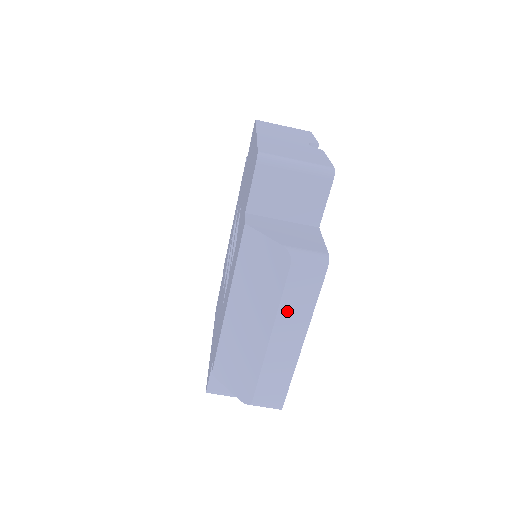
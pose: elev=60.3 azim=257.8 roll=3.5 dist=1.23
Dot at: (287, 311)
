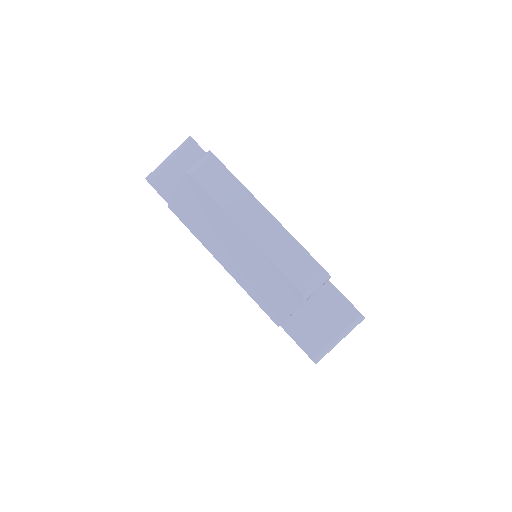
Dot at: (228, 204)
